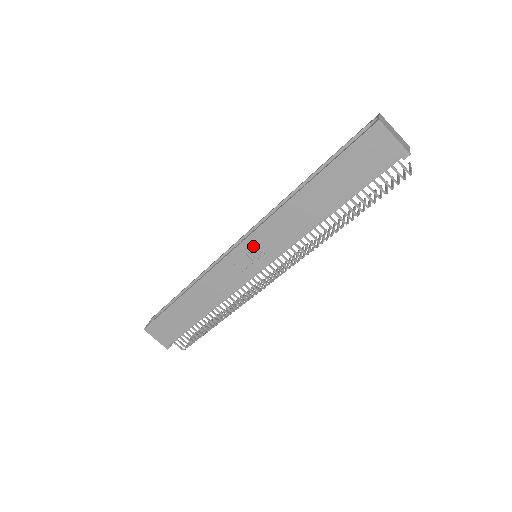
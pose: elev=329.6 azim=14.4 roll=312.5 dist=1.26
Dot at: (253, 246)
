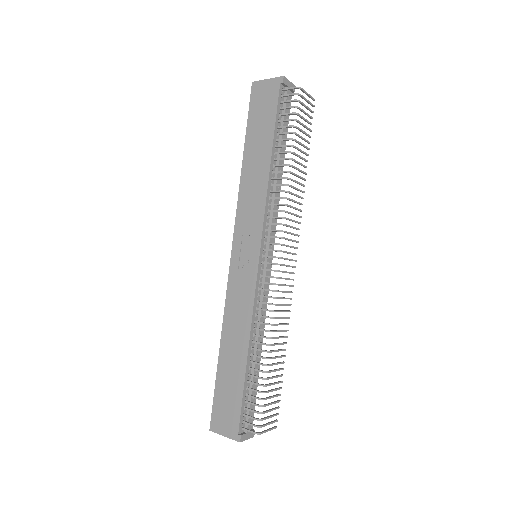
Dot at: (241, 241)
